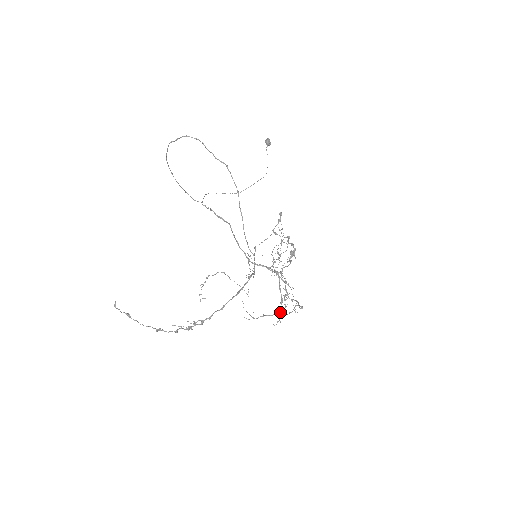
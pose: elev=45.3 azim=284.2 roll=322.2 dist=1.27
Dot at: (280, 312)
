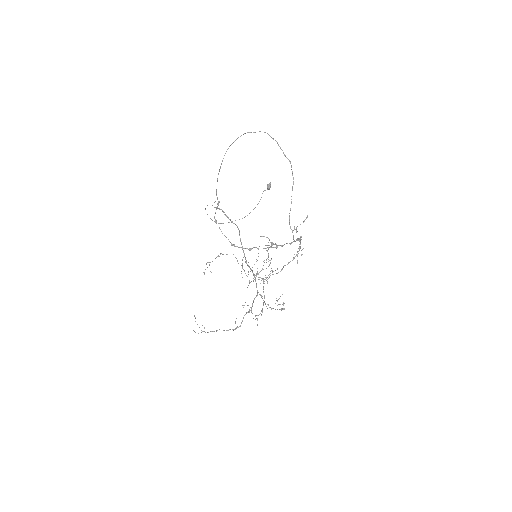
Dot at: (233, 330)
